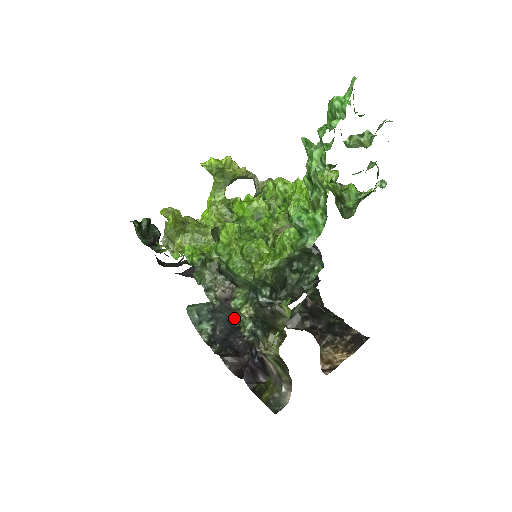
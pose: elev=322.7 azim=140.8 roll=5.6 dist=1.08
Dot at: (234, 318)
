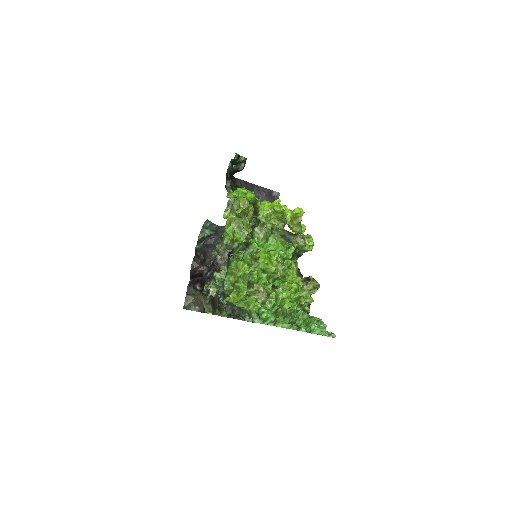
Dot at: (215, 264)
